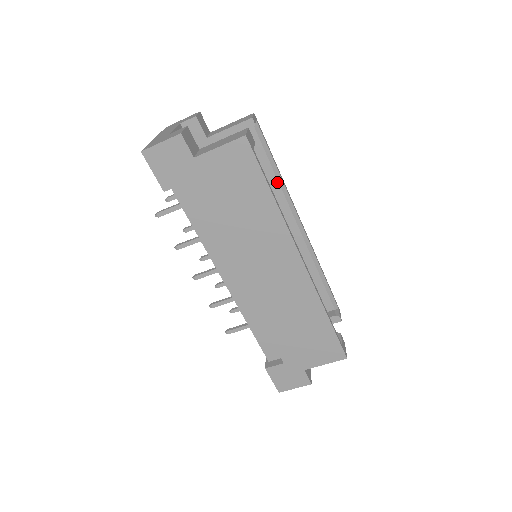
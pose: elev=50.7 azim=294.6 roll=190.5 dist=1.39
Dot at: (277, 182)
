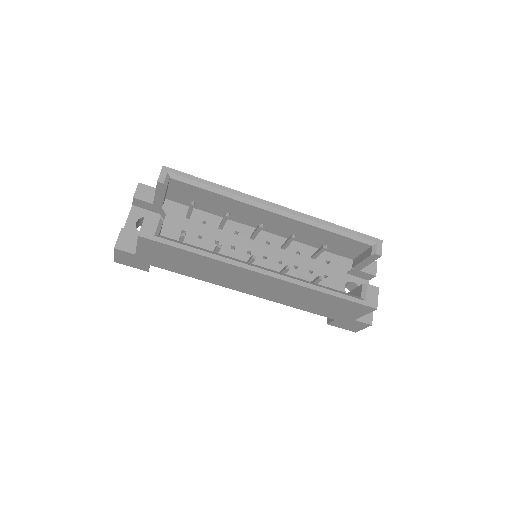
Dot at: (225, 197)
